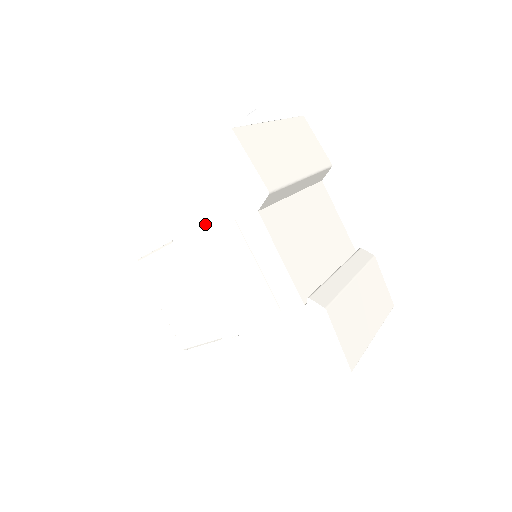
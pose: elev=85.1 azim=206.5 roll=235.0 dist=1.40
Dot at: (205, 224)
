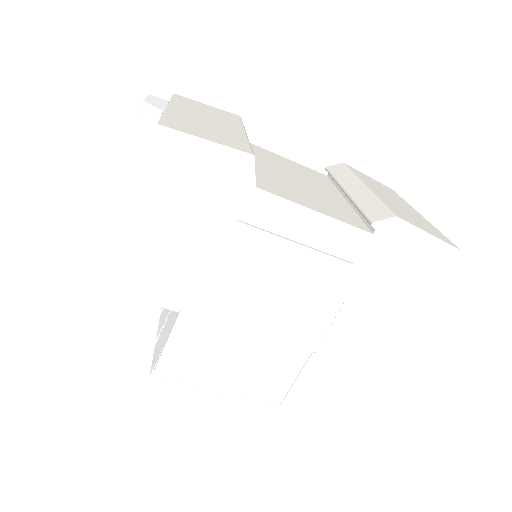
Dot at: (205, 257)
